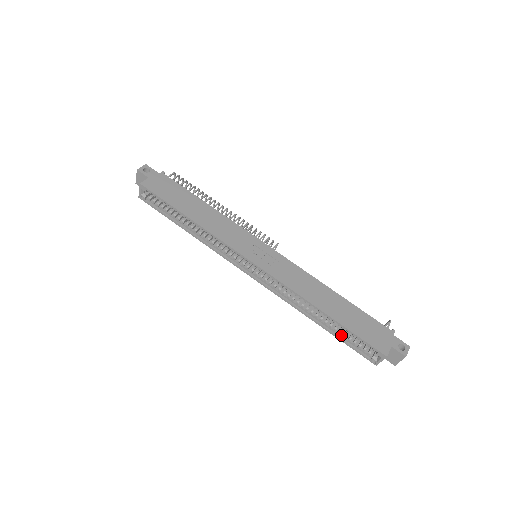
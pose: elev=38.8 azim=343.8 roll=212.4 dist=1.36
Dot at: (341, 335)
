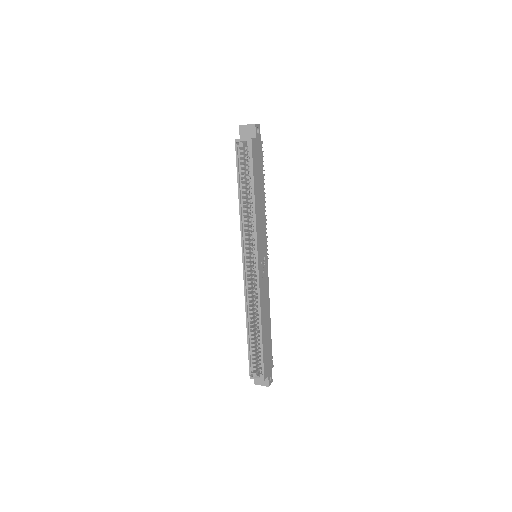
Dot at: (252, 346)
